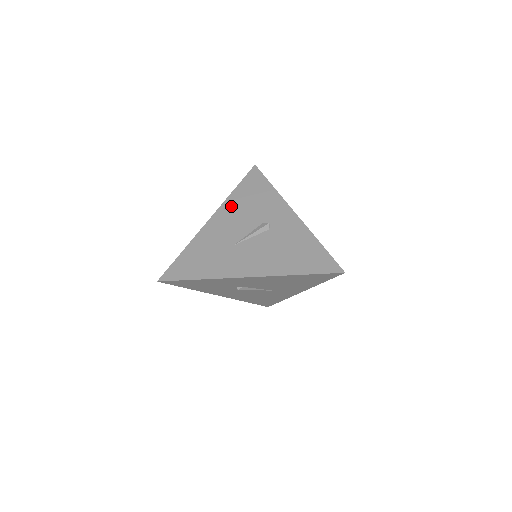
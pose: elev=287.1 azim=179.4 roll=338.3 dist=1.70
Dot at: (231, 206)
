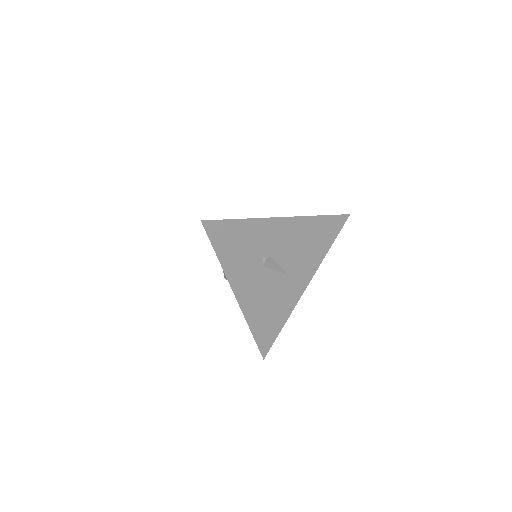
Dot at: occluded
